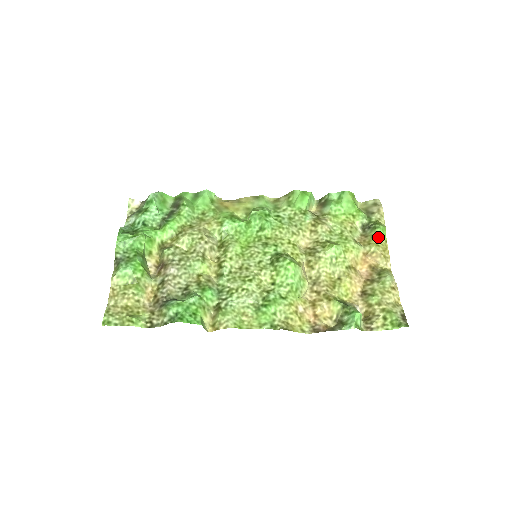
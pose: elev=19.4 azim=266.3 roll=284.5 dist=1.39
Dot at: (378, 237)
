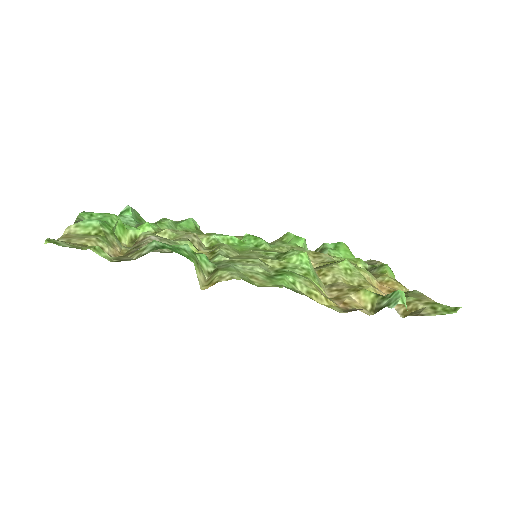
Dot at: (388, 272)
